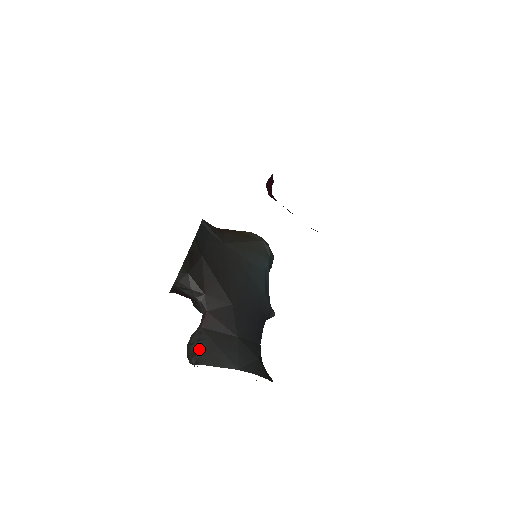
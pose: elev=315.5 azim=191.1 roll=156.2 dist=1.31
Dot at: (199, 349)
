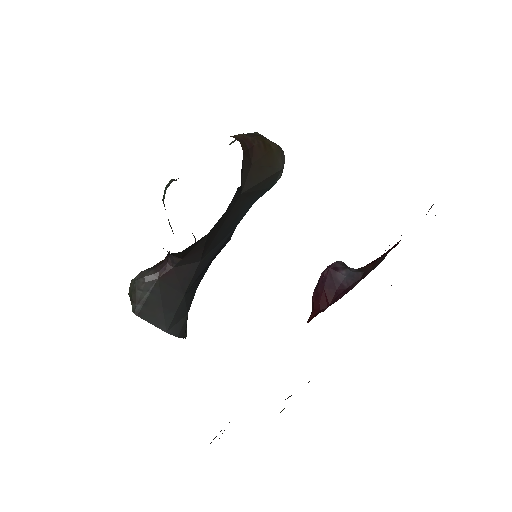
Dot at: (145, 301)
